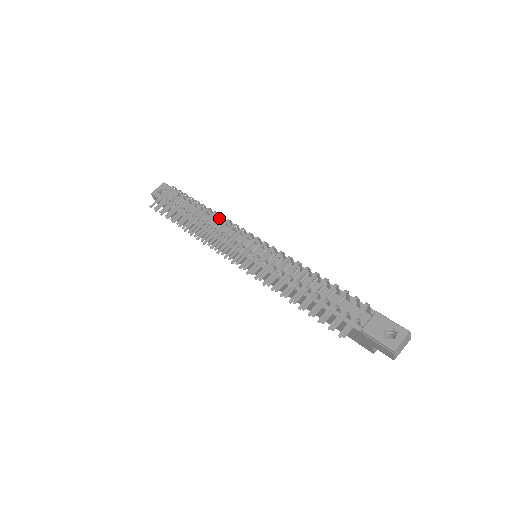
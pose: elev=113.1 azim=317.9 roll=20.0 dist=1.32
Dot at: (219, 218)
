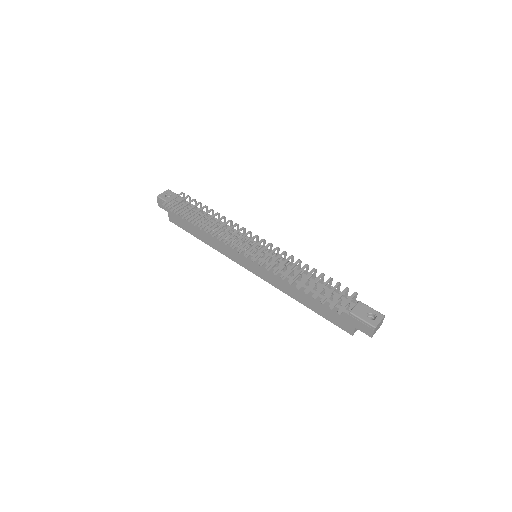
Dot at: (229, 221)
